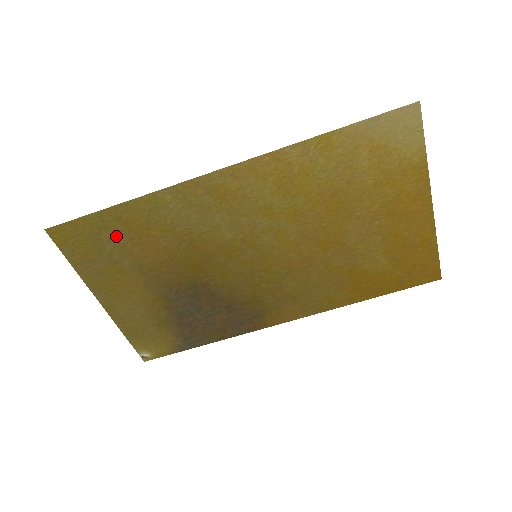
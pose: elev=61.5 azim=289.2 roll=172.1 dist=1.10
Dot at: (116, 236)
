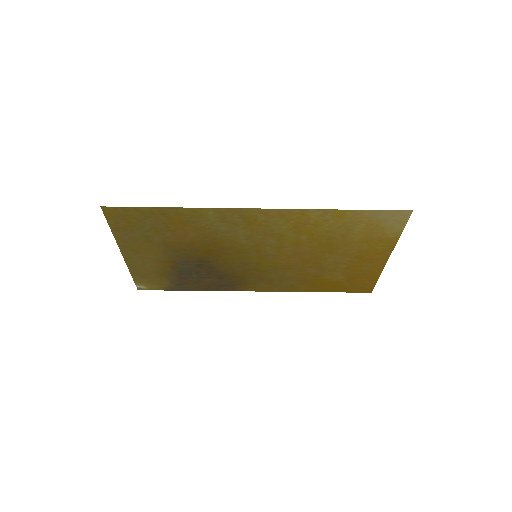
Dot at: (157, 223)
